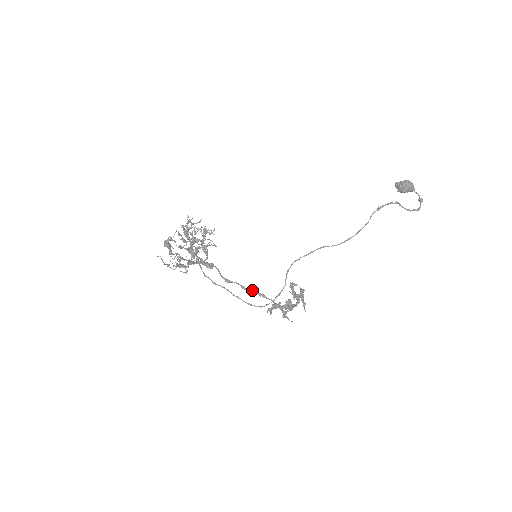
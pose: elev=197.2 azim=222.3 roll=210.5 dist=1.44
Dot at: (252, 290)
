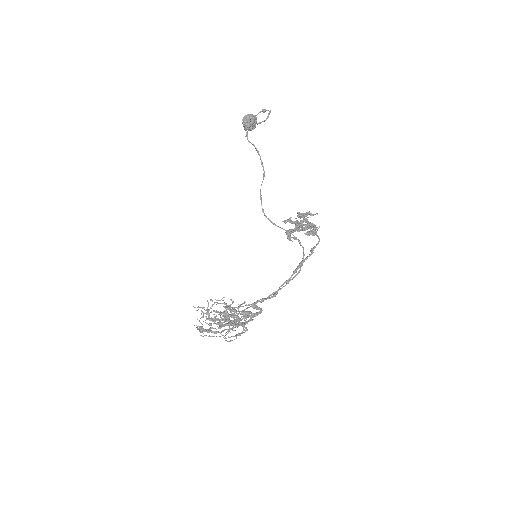
Dot at: (293, 272)
